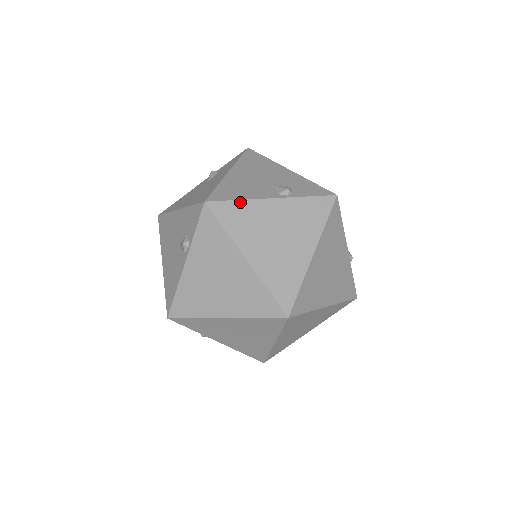
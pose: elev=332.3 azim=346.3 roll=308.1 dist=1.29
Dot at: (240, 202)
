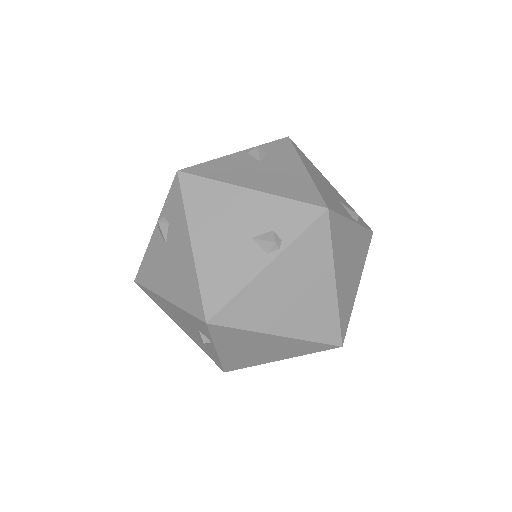
Dot at: (239, 296)
